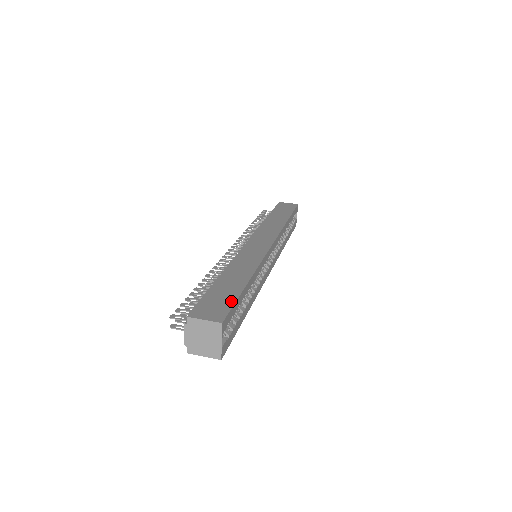
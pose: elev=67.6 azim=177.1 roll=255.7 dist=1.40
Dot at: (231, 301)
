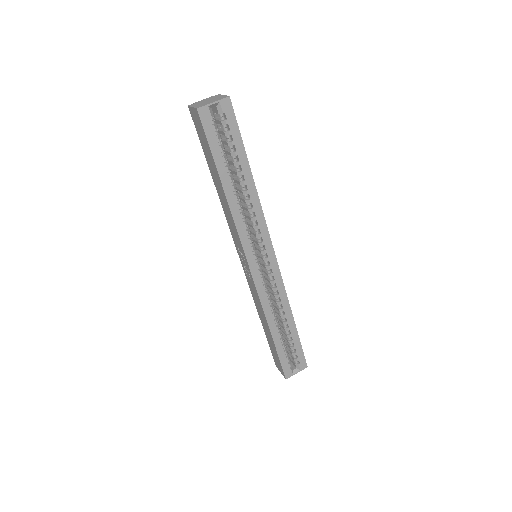
Dot at: (239, 132)
